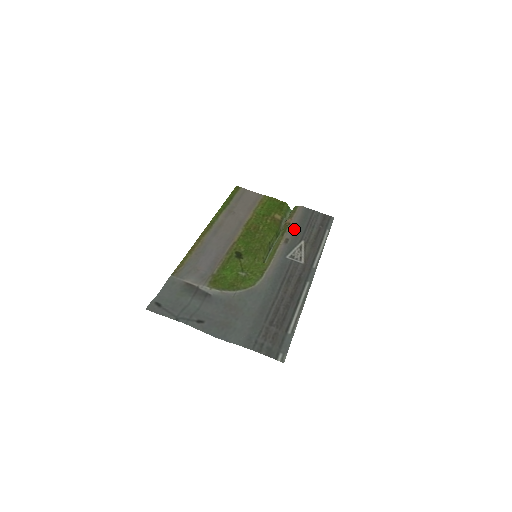
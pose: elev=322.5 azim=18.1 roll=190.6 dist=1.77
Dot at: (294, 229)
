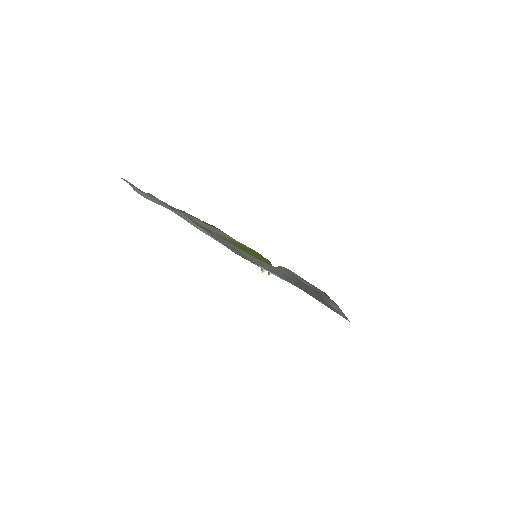
Dot at: occluded
